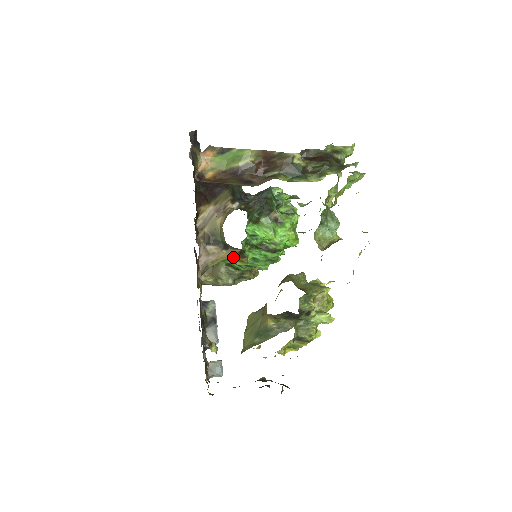
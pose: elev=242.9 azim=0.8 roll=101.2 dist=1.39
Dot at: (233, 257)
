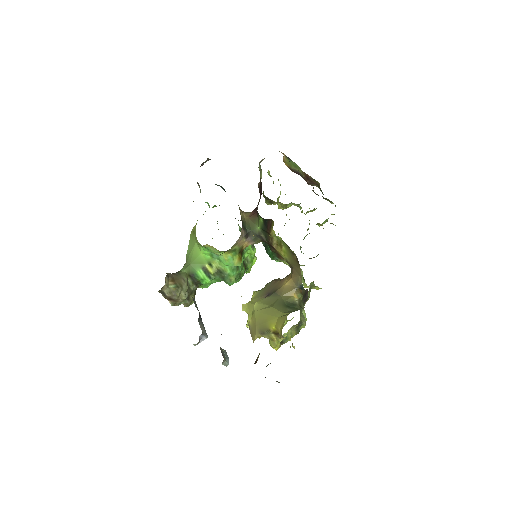
Dot at: (240, 251)
